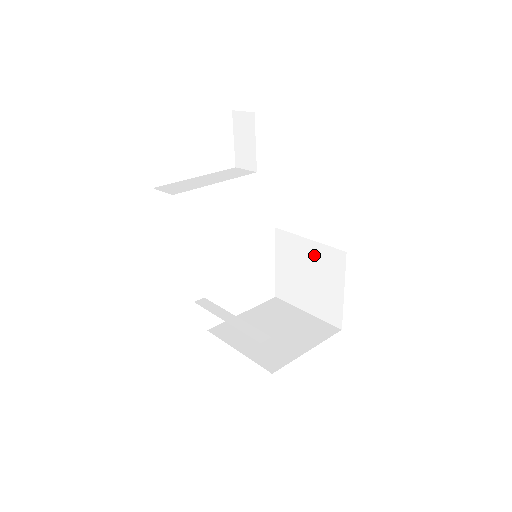
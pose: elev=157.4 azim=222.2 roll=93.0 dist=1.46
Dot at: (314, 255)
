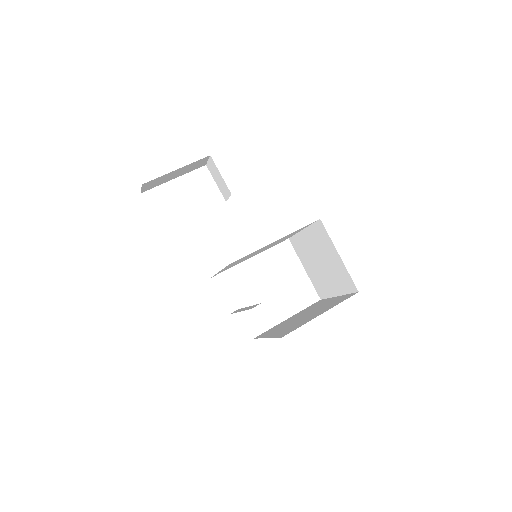
Dot at: (312, 240)
